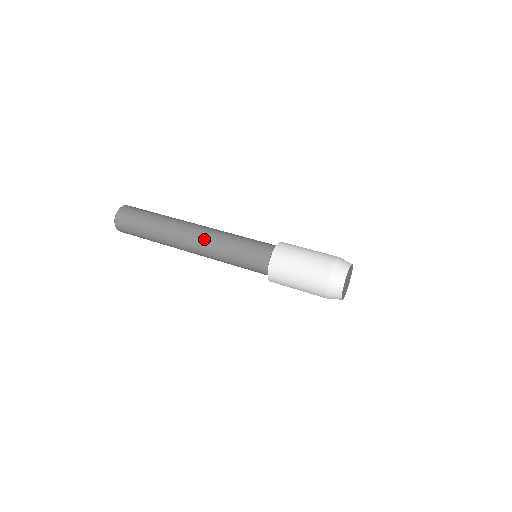
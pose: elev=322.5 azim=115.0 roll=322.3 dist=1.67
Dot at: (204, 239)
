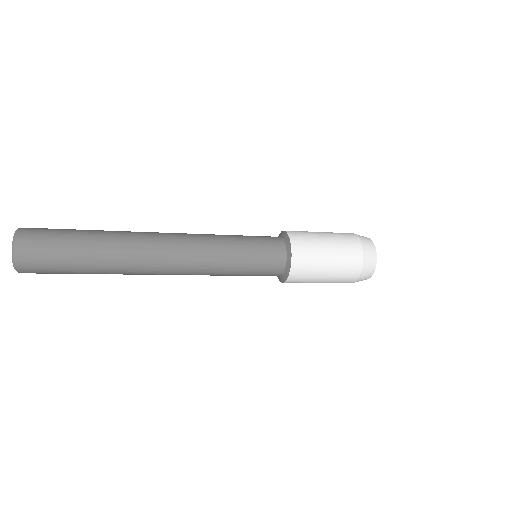
Dot at: (189, 245)
